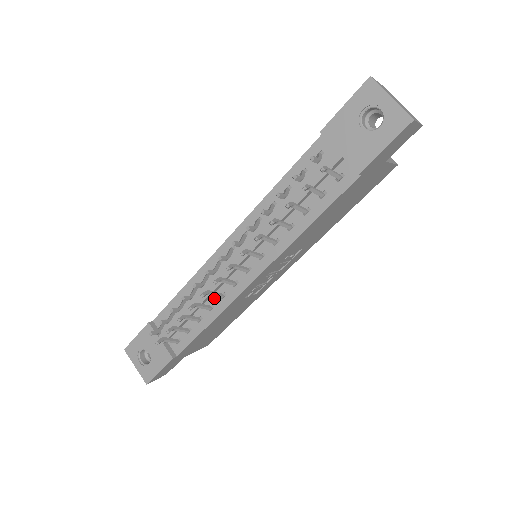
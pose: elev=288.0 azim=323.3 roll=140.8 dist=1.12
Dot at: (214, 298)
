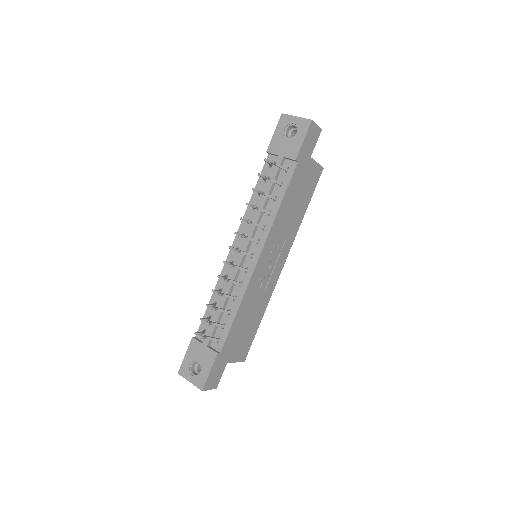
Dot at: (235, 290)
